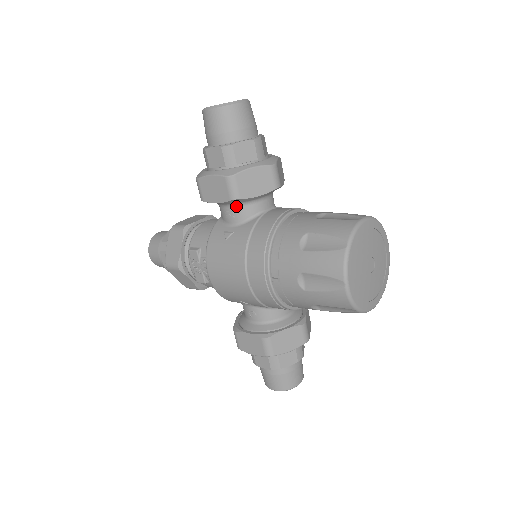
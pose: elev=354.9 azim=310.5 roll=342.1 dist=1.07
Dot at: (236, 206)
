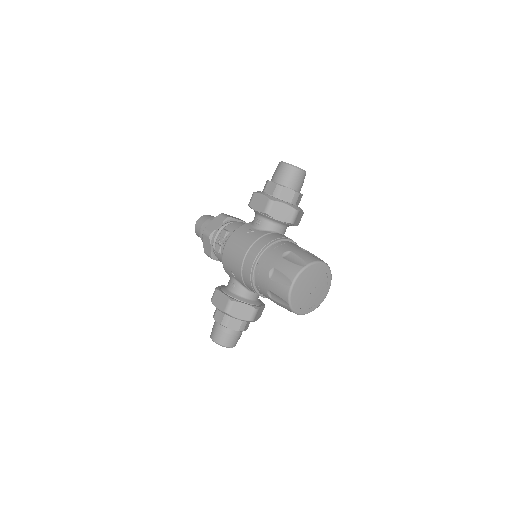
Dot at: (264, 219)
